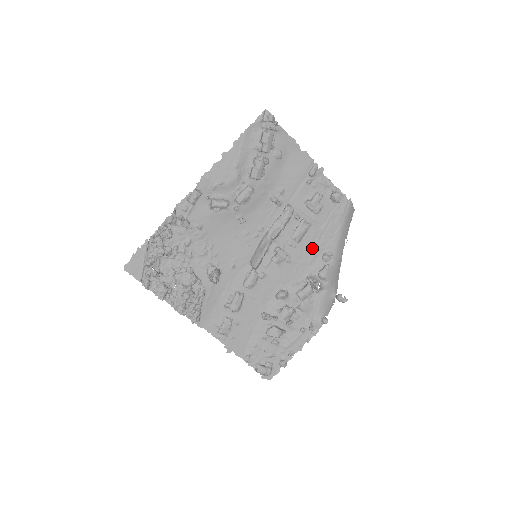
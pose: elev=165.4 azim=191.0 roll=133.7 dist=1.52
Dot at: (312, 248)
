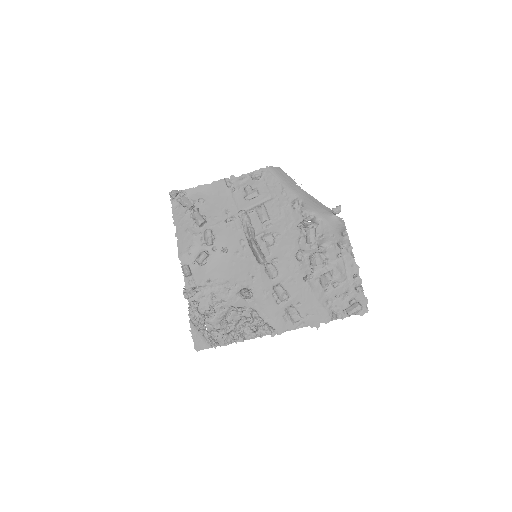
Dot at: (282, 212)
